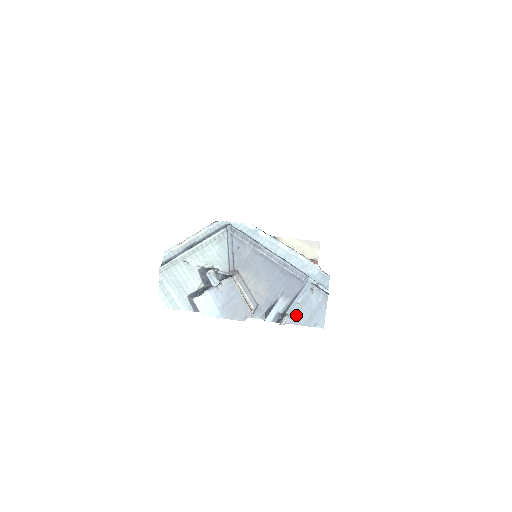
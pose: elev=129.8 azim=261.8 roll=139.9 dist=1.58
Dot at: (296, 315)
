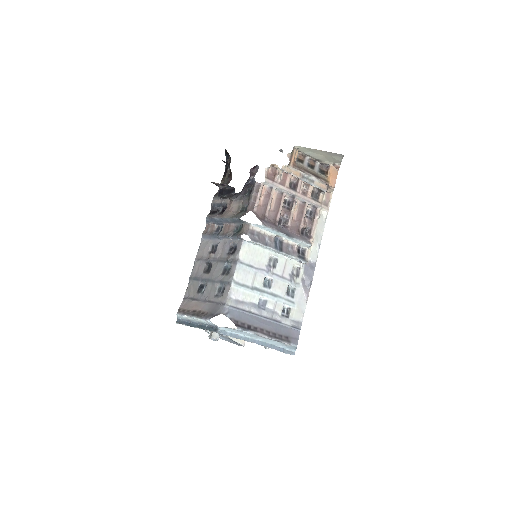
Dot at: occluded
